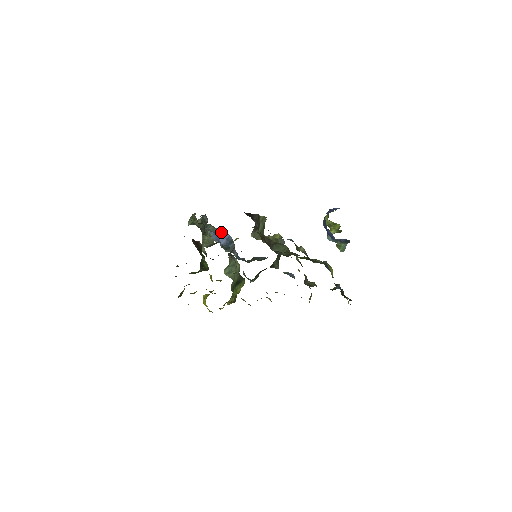
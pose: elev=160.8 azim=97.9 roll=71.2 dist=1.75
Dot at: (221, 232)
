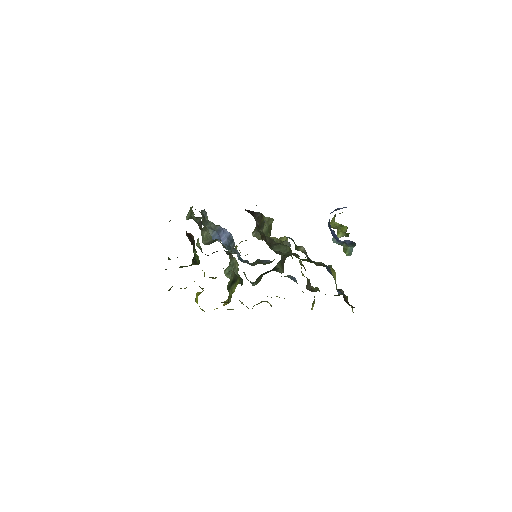
Dot at: (222, 230)
